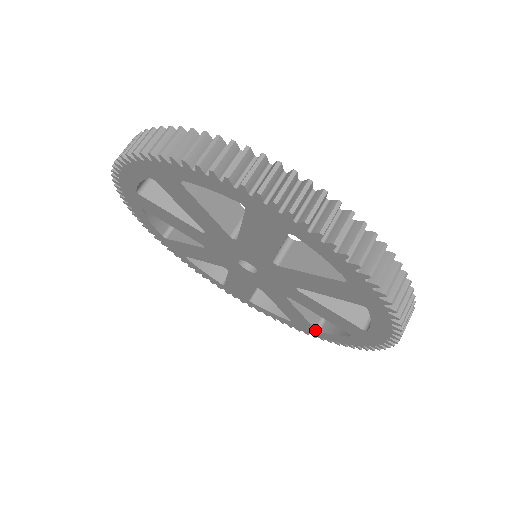
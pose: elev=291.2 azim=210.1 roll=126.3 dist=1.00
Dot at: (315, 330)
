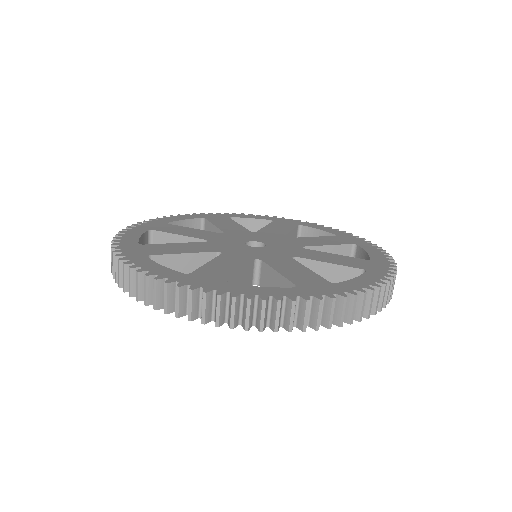
Dot at: occluded
